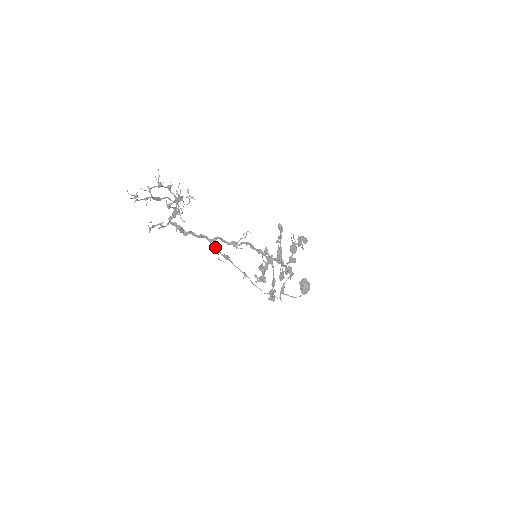
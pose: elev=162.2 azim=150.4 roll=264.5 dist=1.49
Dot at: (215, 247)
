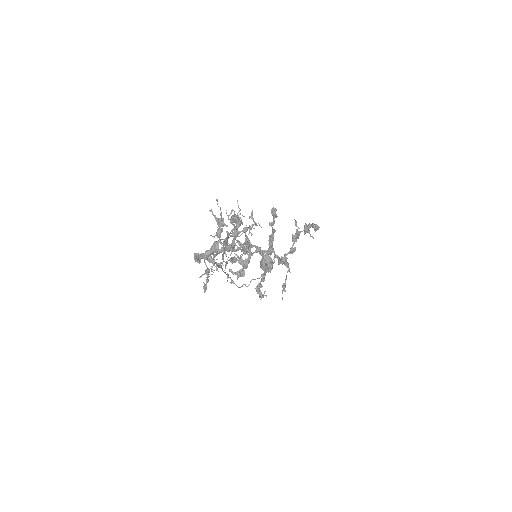
Dot at: occluded
